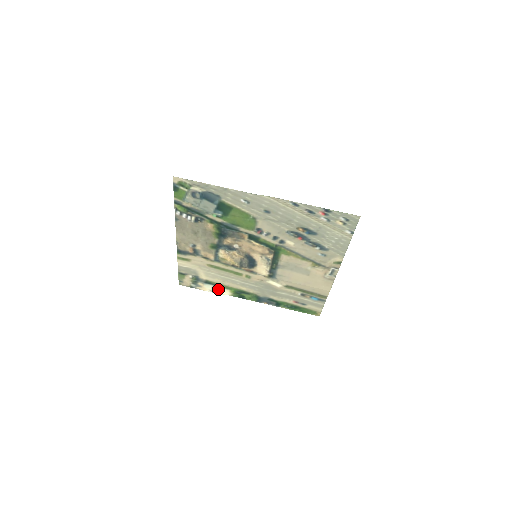
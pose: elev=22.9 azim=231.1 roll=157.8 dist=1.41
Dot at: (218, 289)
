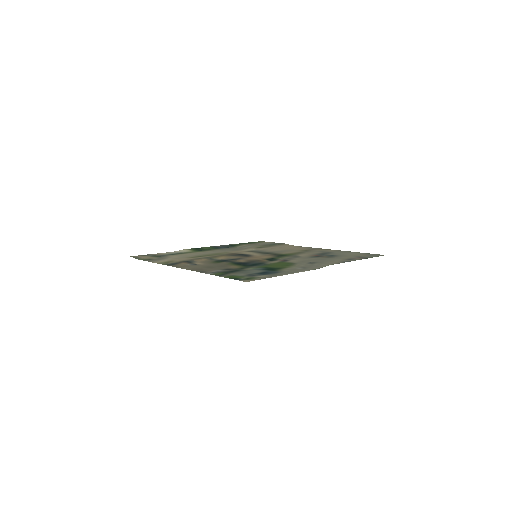
Dot at: (178, 252)
